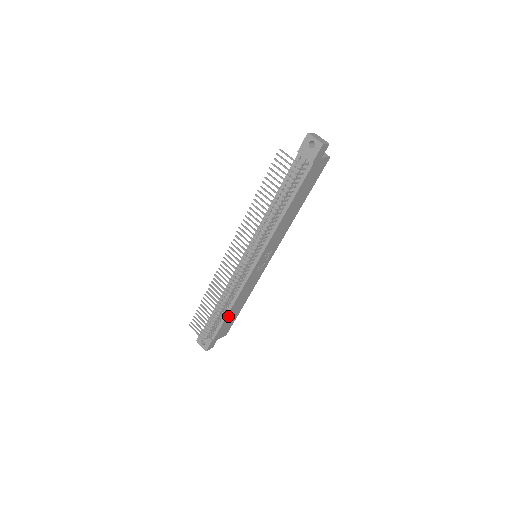
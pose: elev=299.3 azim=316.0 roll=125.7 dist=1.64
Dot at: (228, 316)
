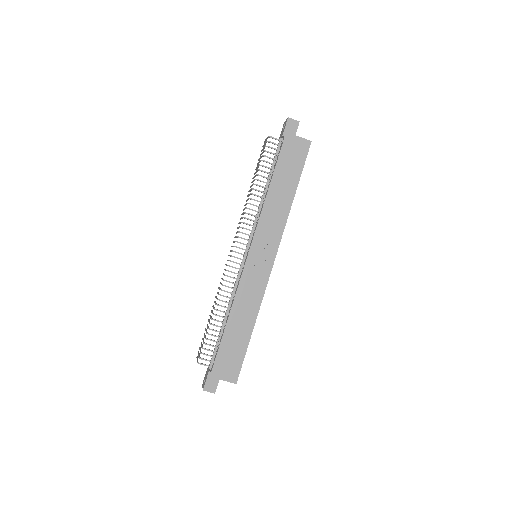
Dot at: (227, 335)
